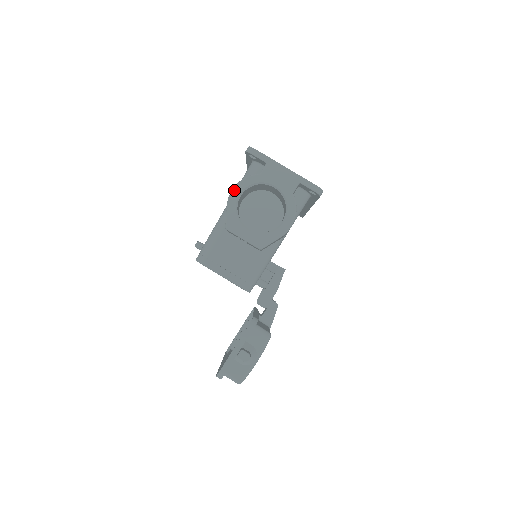
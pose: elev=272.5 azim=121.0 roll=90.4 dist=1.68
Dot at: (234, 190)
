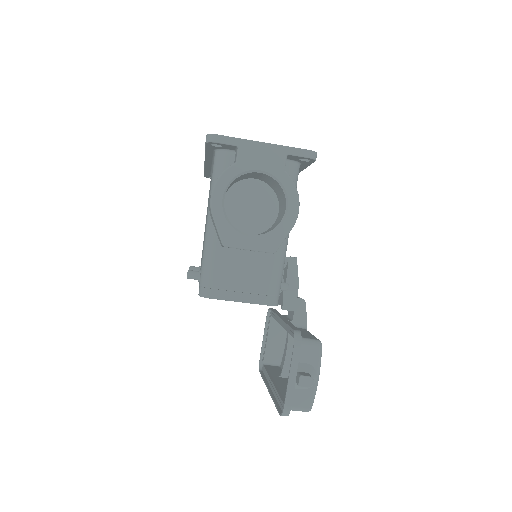
Dot at: (213, 195)
